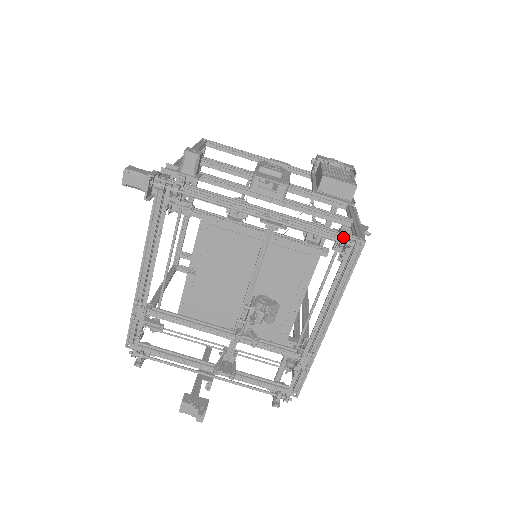
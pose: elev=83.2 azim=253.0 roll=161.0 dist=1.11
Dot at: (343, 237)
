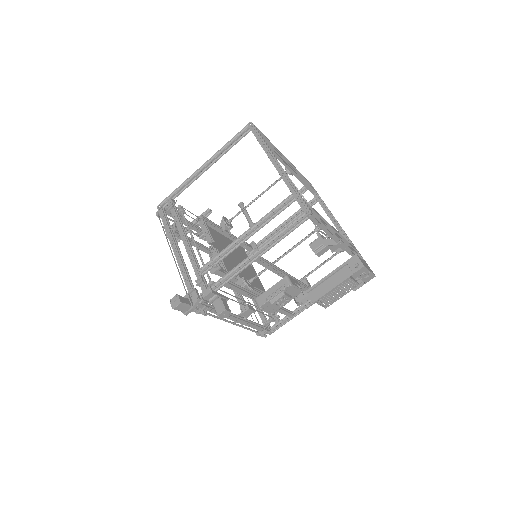
Dot at: occluded
